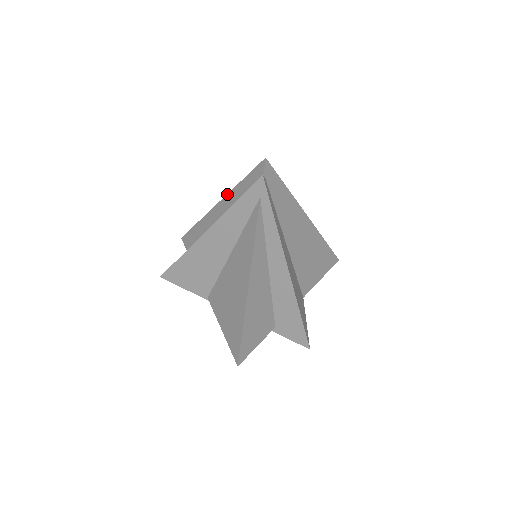
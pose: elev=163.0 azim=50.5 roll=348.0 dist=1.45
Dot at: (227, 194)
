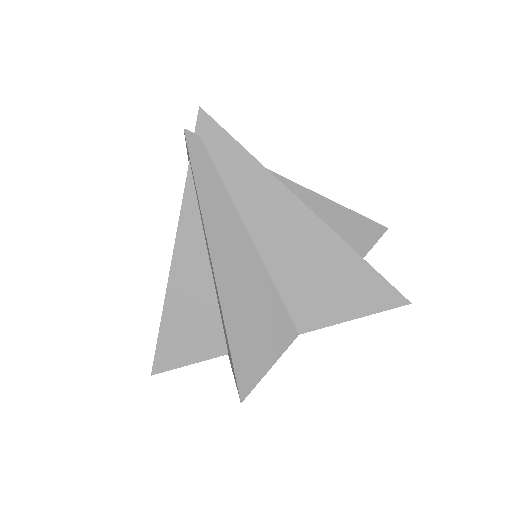
Dot at: occluded
